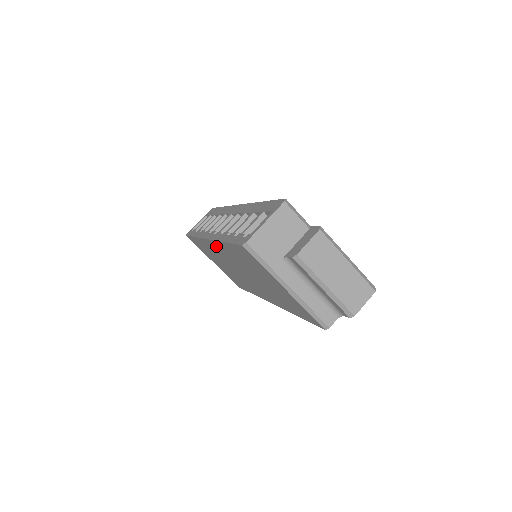
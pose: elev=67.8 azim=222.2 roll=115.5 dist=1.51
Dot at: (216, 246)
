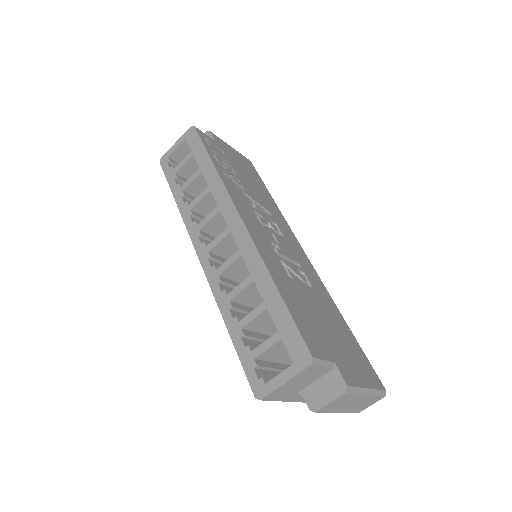
Dot at: occluded
